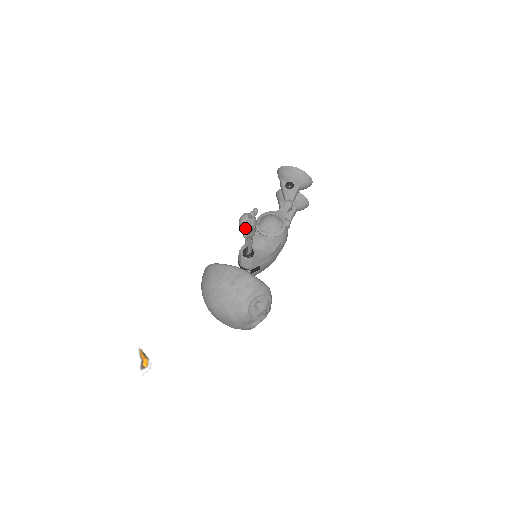
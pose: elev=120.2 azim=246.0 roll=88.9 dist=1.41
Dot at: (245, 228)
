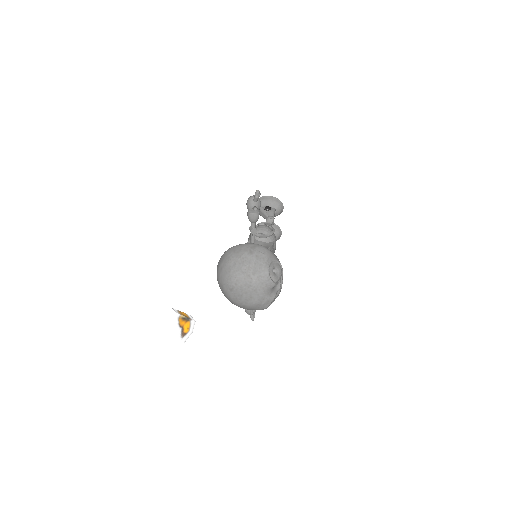
Dot at: (254, 205)
